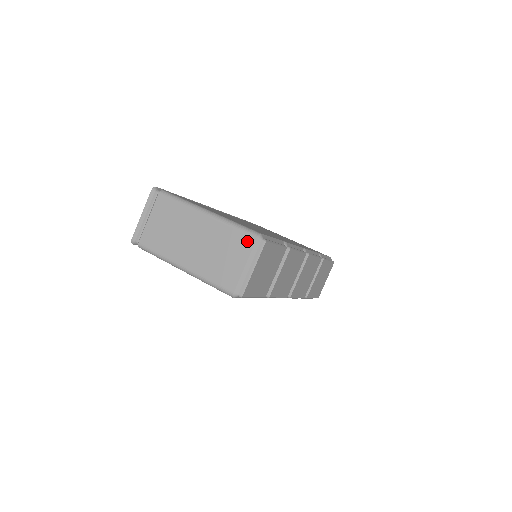
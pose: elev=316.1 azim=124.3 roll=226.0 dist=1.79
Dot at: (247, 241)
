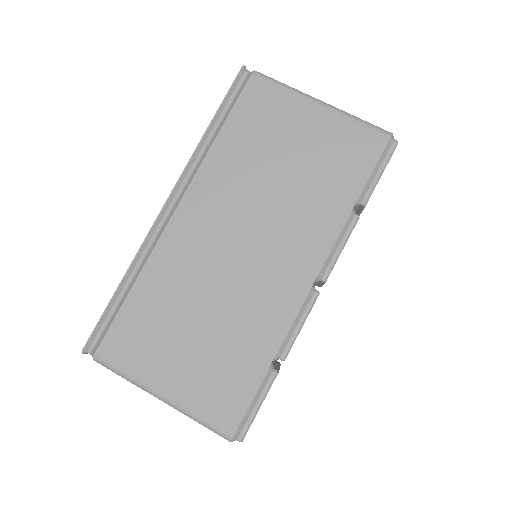
Dot at: occluded
